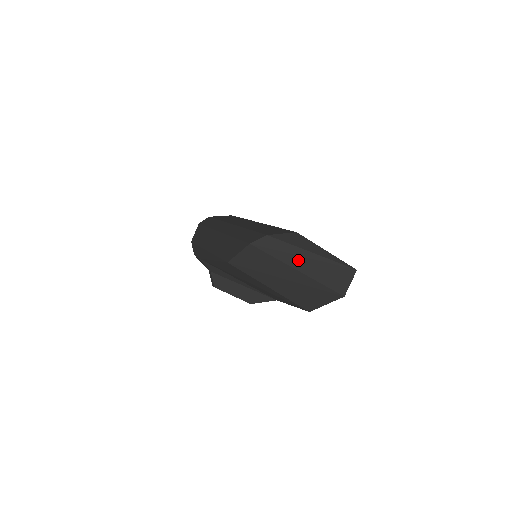
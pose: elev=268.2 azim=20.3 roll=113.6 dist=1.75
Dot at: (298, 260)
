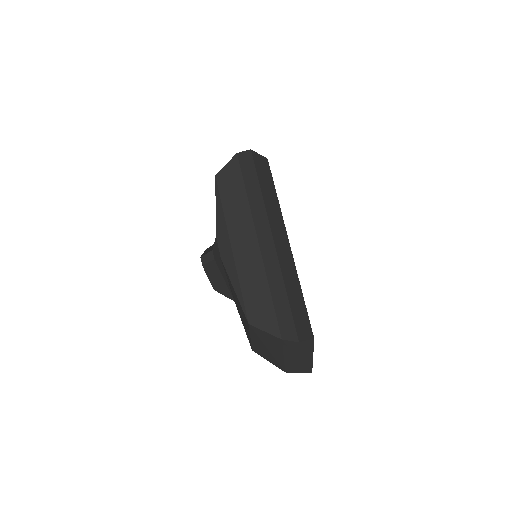
Dot at: (293, 357)
